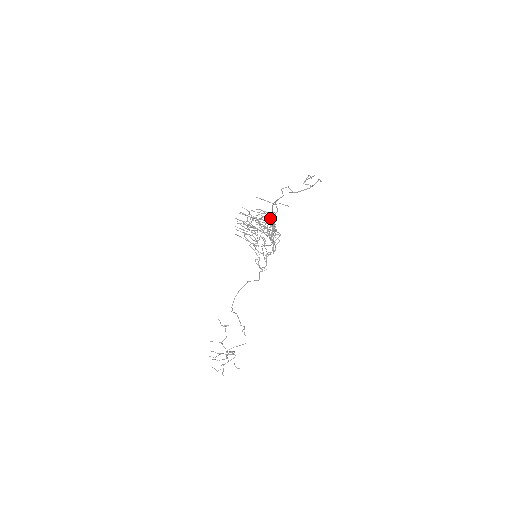
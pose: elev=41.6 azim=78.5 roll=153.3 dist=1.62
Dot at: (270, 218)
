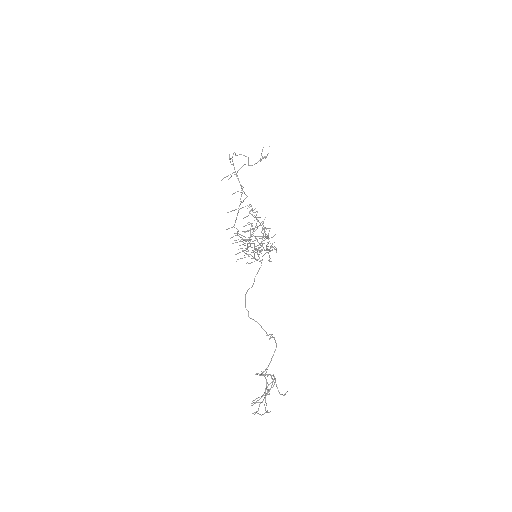
Dot at: (242, 193)
